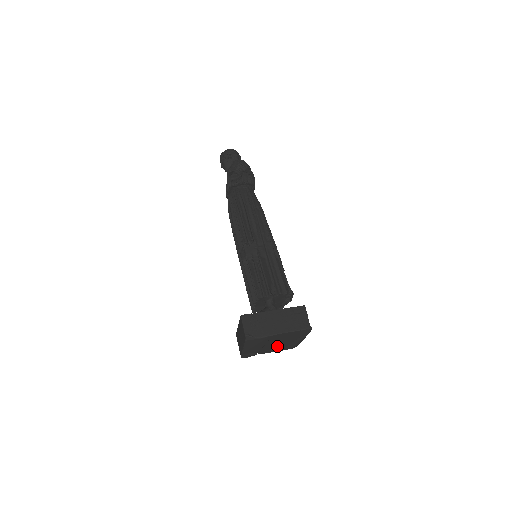
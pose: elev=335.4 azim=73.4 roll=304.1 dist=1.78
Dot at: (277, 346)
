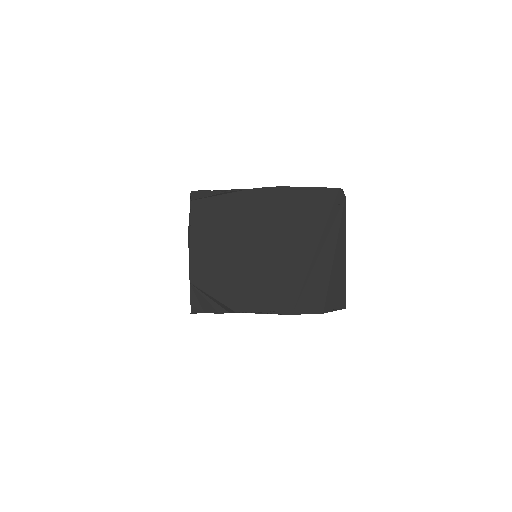
Dot at: (278, 274)
